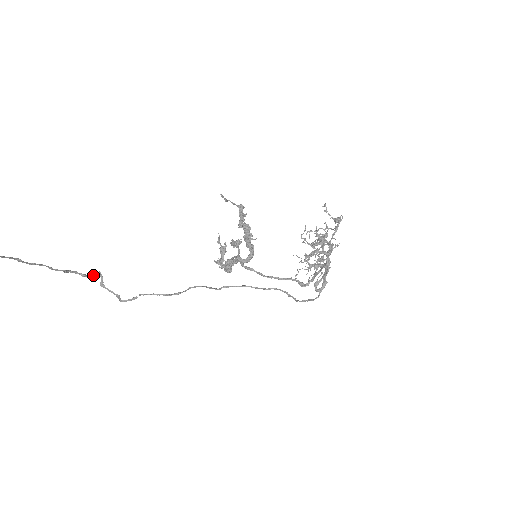
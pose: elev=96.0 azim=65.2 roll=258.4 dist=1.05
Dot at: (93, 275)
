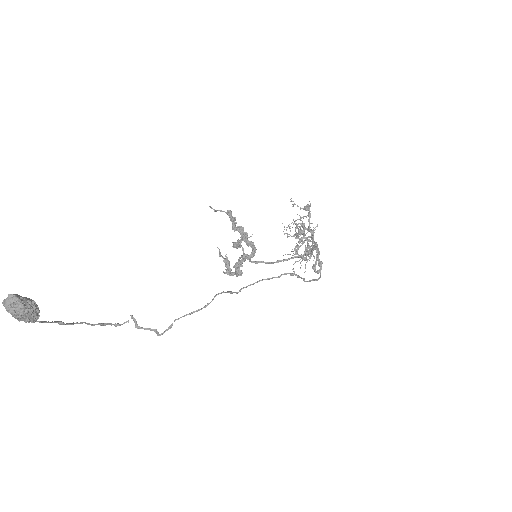
Dot at: (126, 321)
